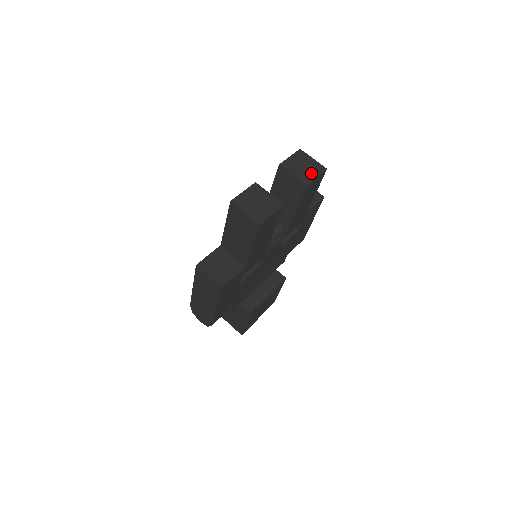
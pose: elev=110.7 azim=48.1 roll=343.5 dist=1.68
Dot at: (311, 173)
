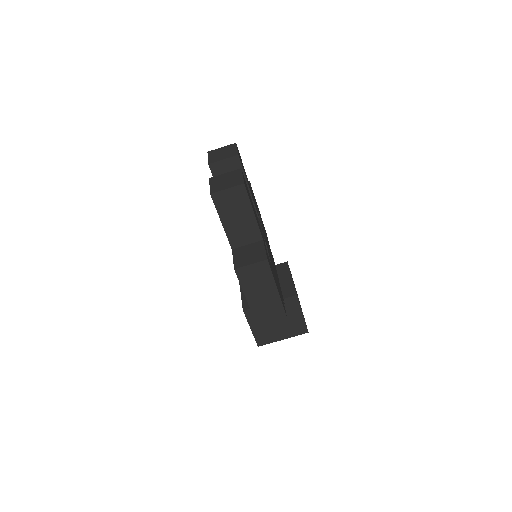
Dot at: (231, 151)
